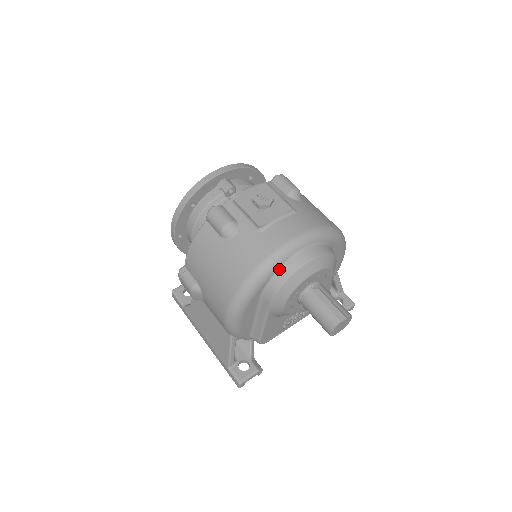
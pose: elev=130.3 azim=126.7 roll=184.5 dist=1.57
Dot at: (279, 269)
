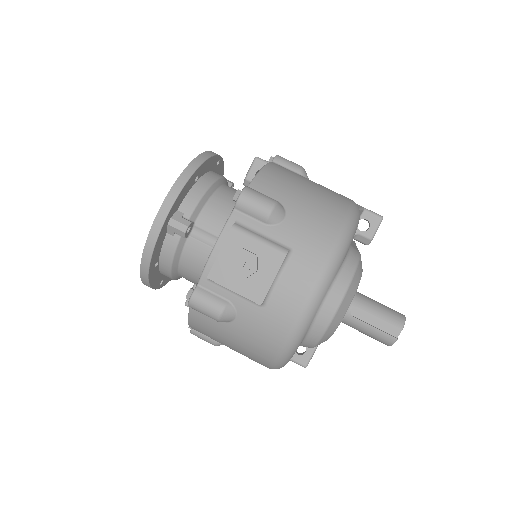
Dot at: (307, 333)
